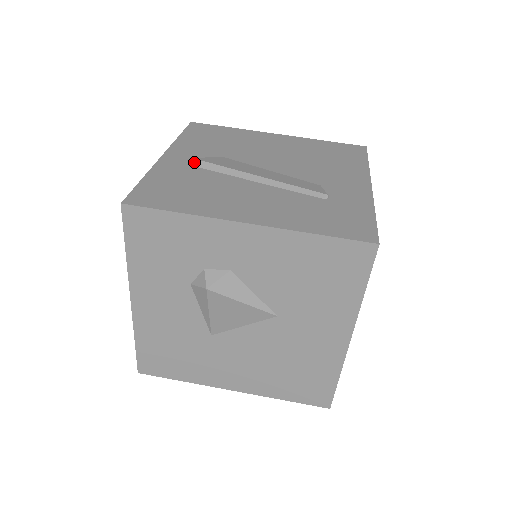
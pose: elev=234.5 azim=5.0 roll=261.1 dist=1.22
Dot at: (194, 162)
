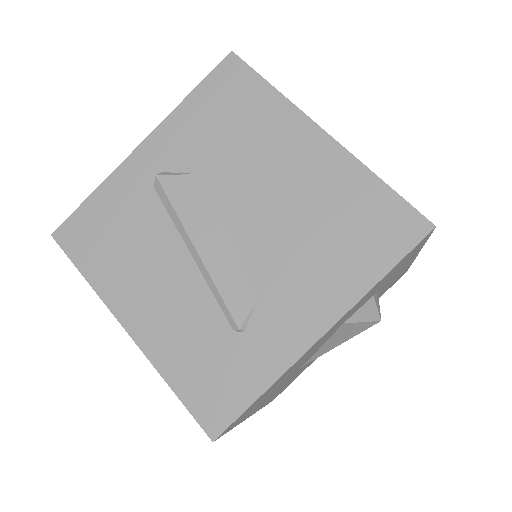
Dot at: (155, 181)
